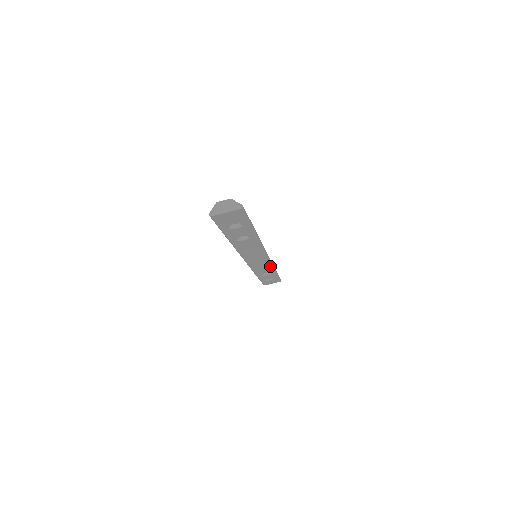
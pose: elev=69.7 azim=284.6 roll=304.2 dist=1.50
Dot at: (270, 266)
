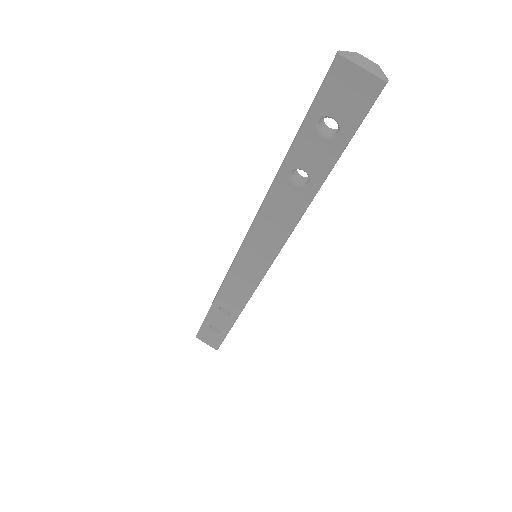
Dot at: (246, 297)
